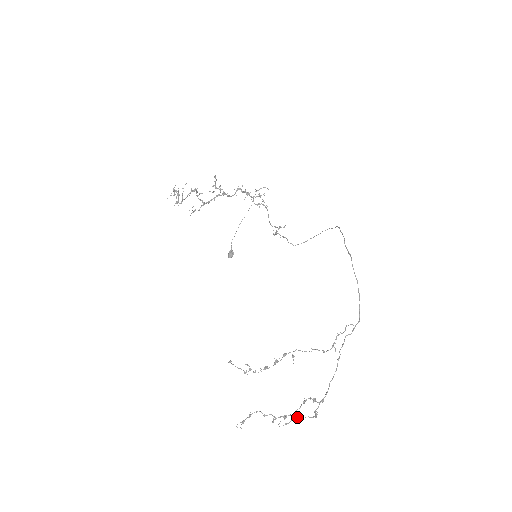
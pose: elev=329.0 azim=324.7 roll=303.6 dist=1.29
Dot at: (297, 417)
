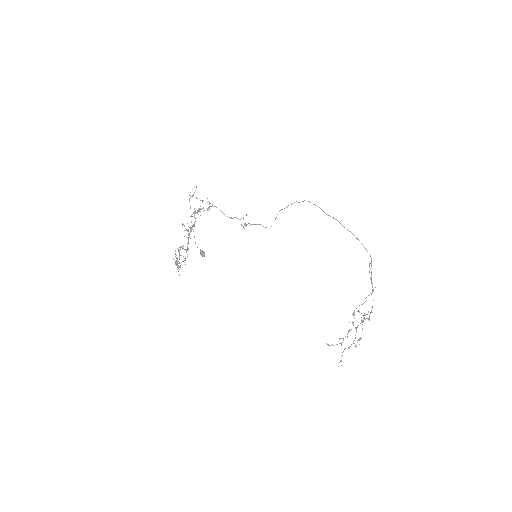
Dot at: (356, 329)
